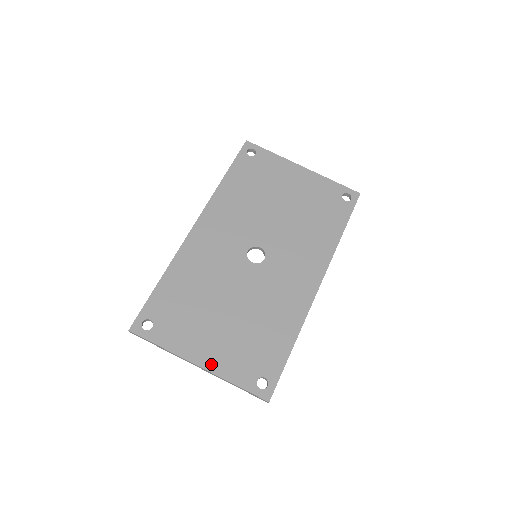
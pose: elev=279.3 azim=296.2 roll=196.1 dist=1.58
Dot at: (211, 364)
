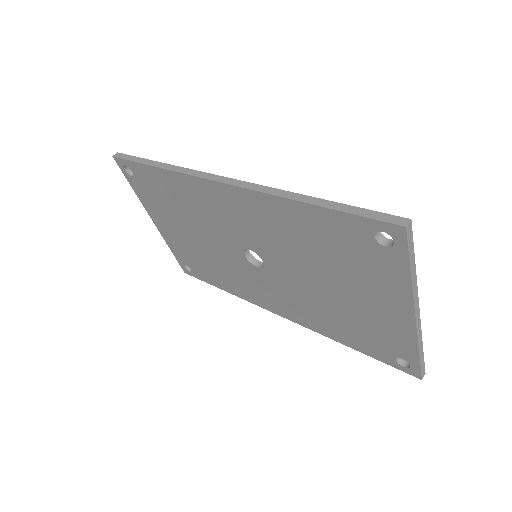
Dot at: (162, 231)
